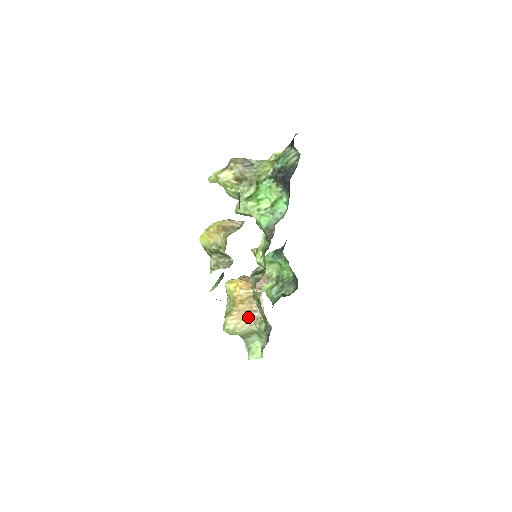
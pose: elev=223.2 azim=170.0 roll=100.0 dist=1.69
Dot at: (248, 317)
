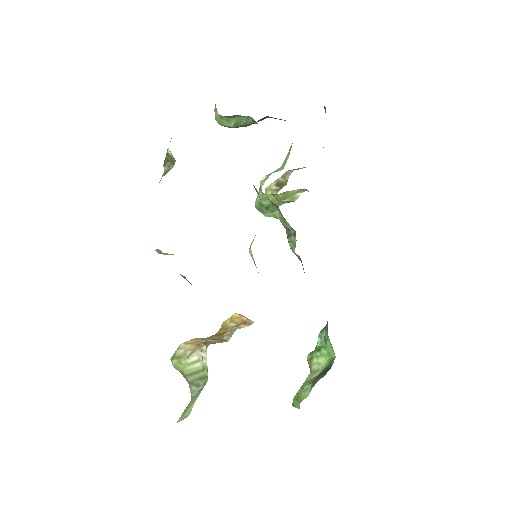
Dot at: (207, 342)
